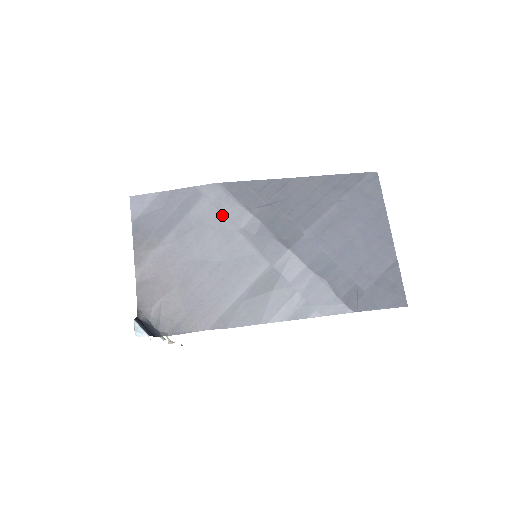
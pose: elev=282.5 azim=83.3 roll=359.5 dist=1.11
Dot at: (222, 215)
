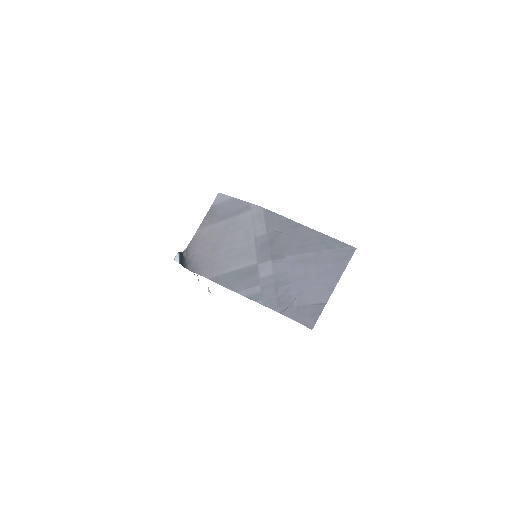
Dot at: (252, 225)
